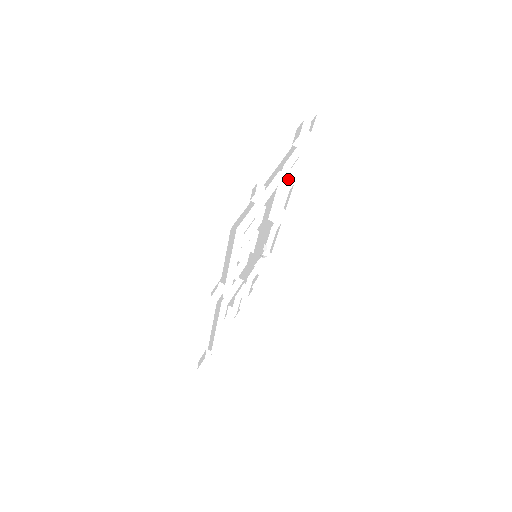
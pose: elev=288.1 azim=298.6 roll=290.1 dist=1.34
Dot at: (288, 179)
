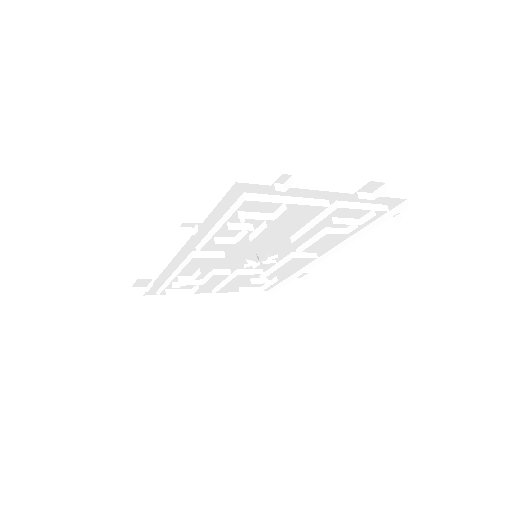
Dot at: (333, 220)
